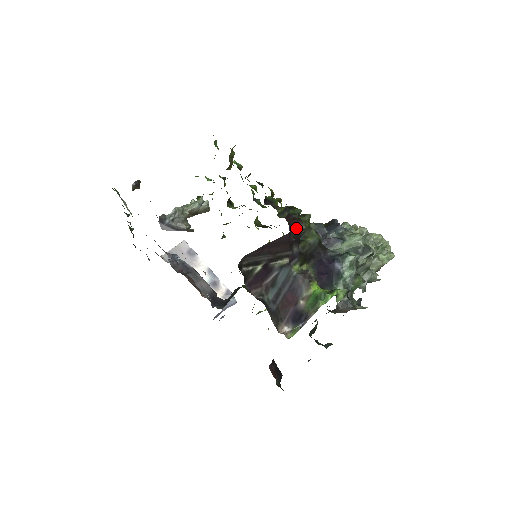
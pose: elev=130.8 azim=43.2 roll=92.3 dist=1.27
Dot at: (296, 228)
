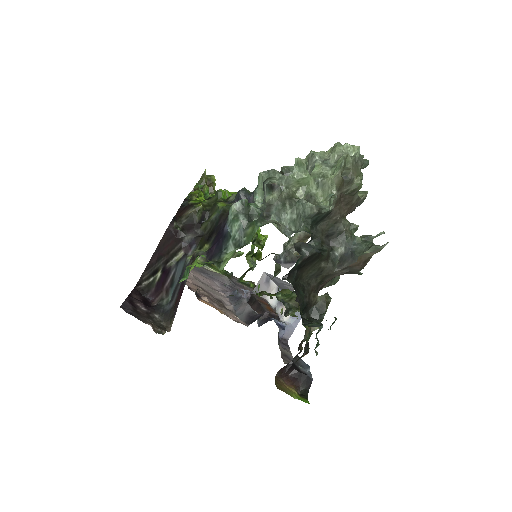
Dot at: (186, 216)
